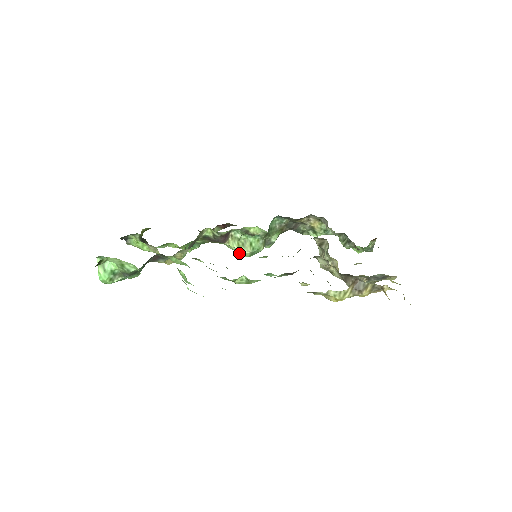
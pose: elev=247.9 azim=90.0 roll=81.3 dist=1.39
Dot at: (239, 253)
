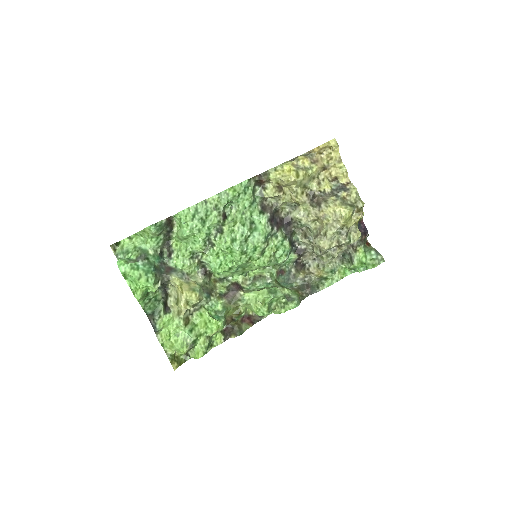
Dot at: (259, 297)
